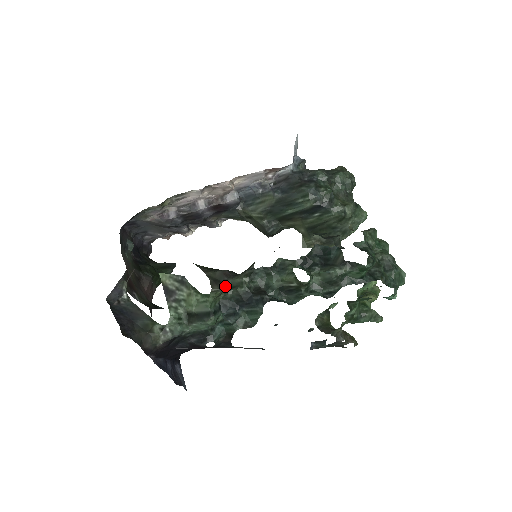
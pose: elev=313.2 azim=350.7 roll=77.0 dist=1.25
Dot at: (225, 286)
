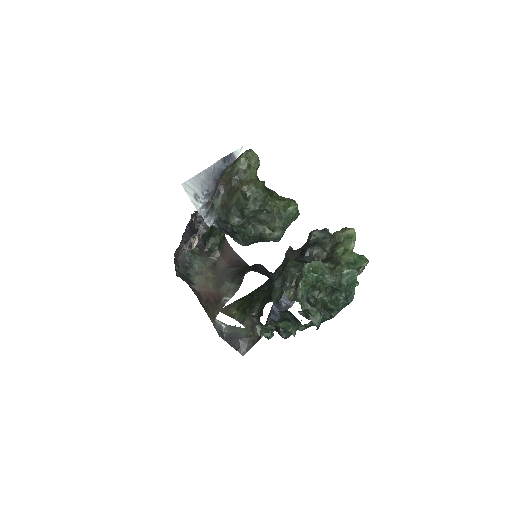
Dot at: (259, 326)
